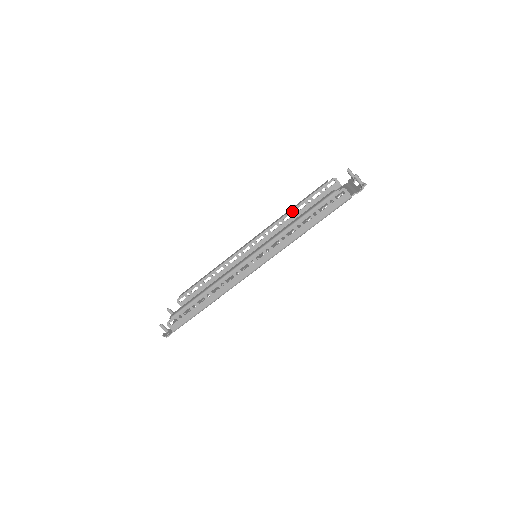
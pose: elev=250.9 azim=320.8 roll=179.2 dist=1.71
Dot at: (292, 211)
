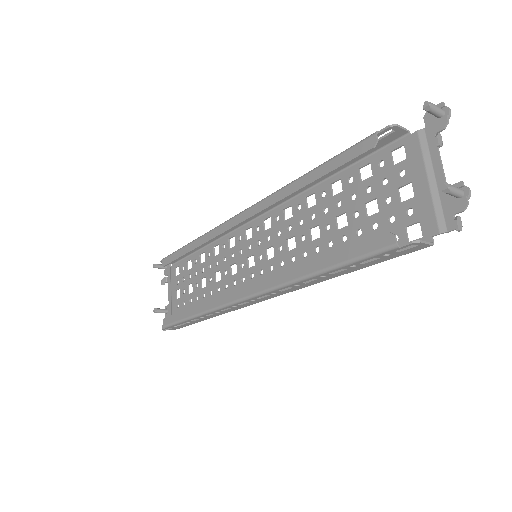
Dot at: (305, 178)
